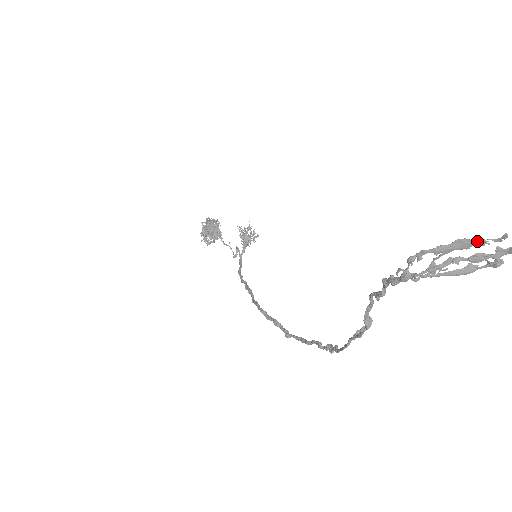
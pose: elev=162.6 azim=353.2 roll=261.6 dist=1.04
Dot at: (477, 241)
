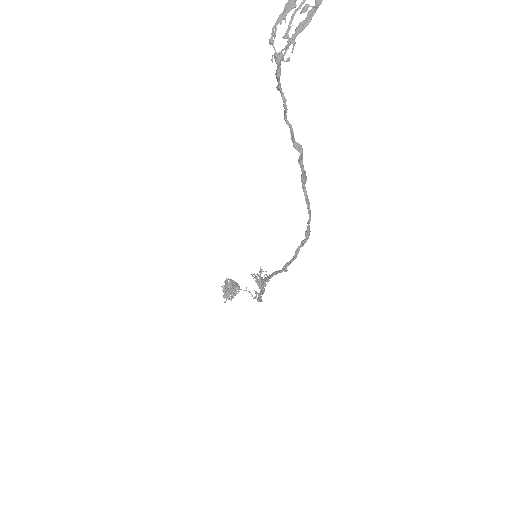
Dot at: (301, 3)
